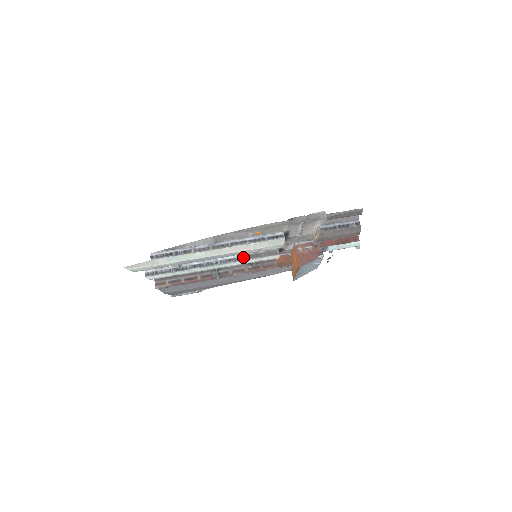
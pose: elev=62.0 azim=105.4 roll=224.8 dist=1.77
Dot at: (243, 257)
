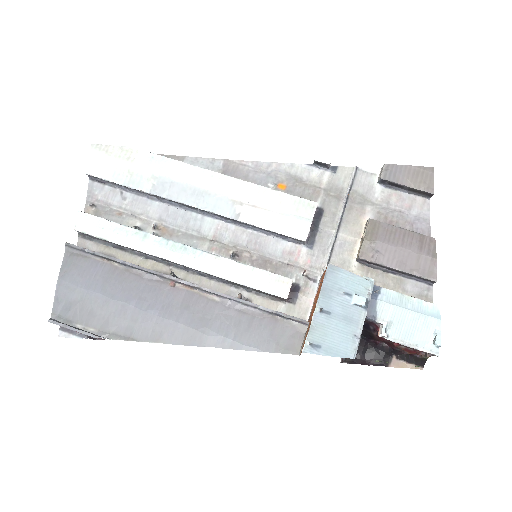
Dot at: (232, 263)
